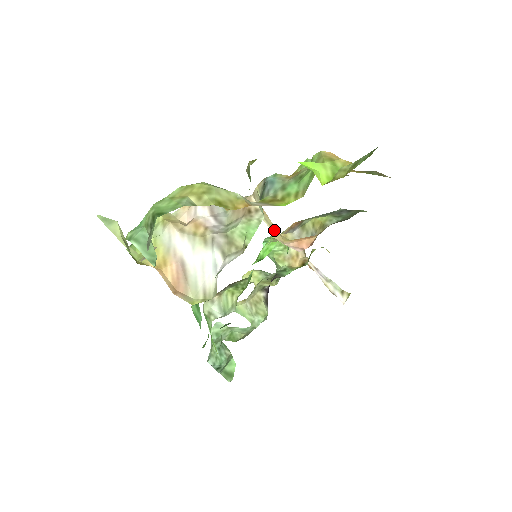
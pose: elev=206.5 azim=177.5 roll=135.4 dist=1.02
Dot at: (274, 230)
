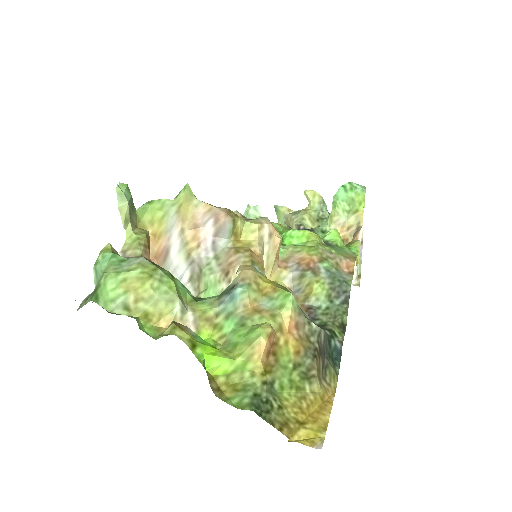
Dot at: (268, 269)
